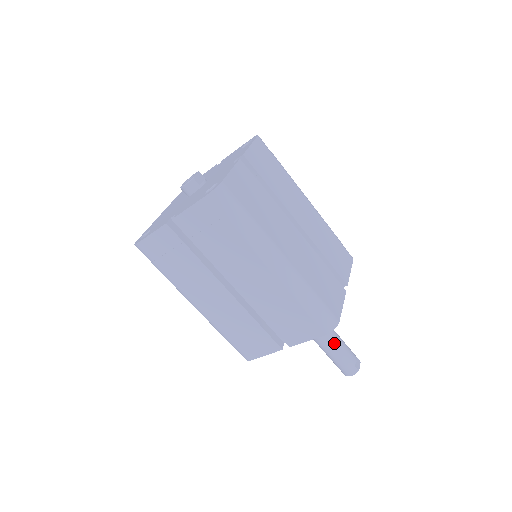
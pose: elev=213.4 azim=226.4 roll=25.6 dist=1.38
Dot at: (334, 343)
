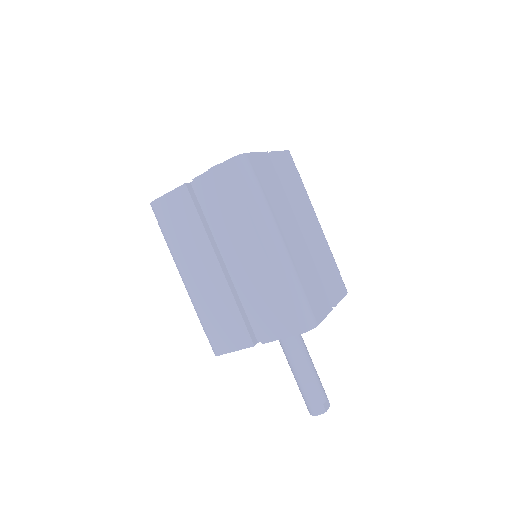
Dot at: (308, 370)
